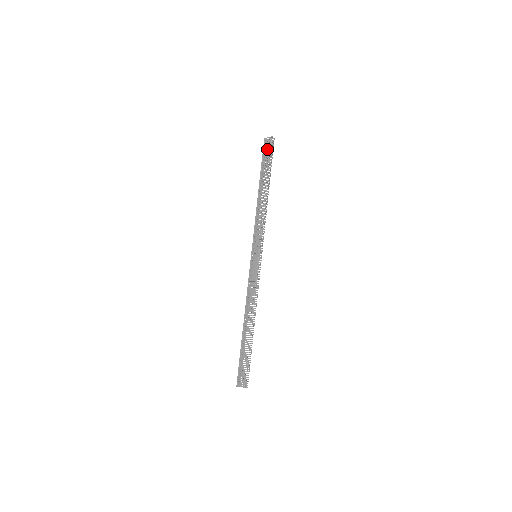
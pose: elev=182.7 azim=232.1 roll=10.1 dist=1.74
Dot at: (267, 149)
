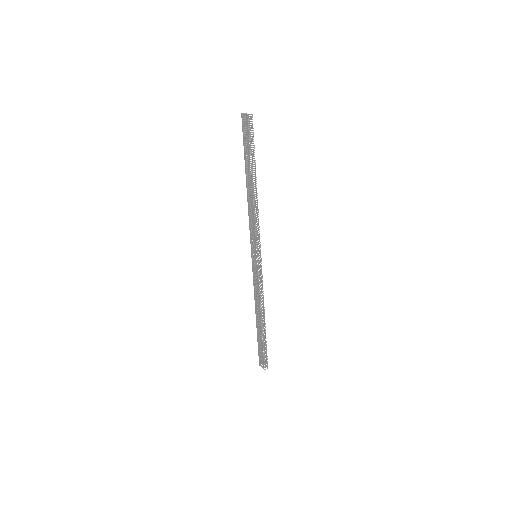
Dot at: occluded
